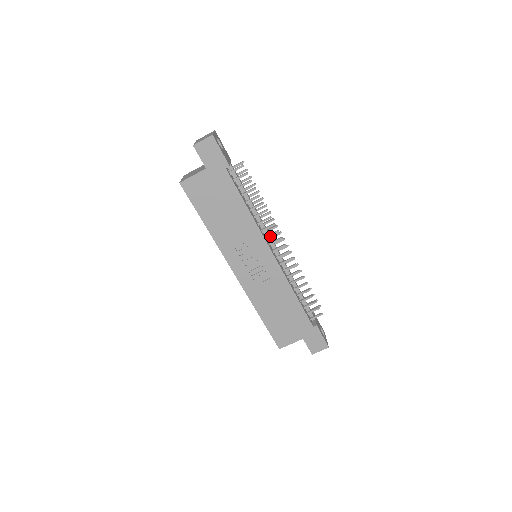
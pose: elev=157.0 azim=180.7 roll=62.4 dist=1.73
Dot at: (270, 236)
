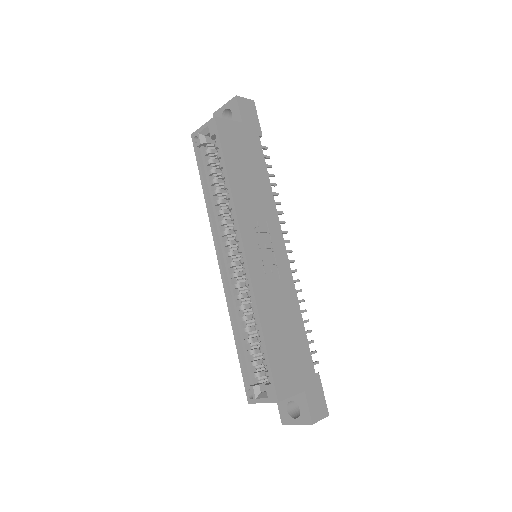
Dot at: occluded
